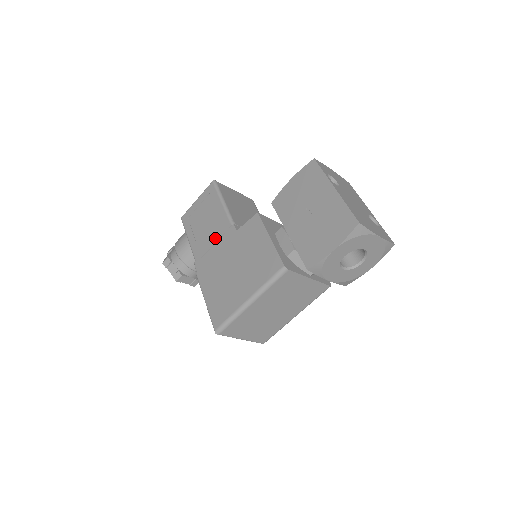
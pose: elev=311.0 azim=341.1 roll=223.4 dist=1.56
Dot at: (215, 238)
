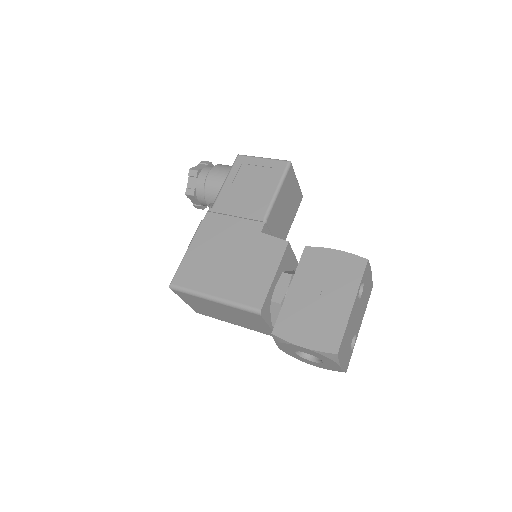
Dot at: (242, 212)
